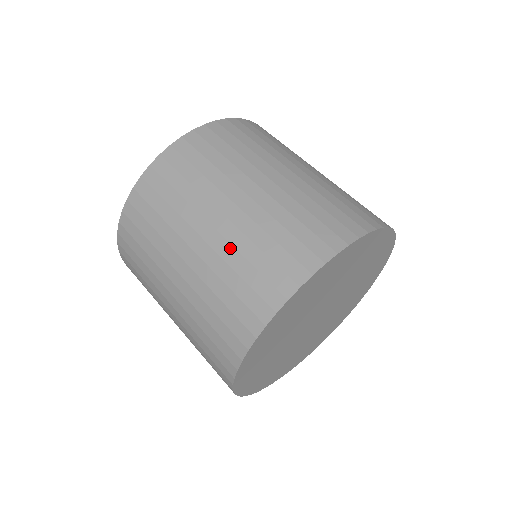
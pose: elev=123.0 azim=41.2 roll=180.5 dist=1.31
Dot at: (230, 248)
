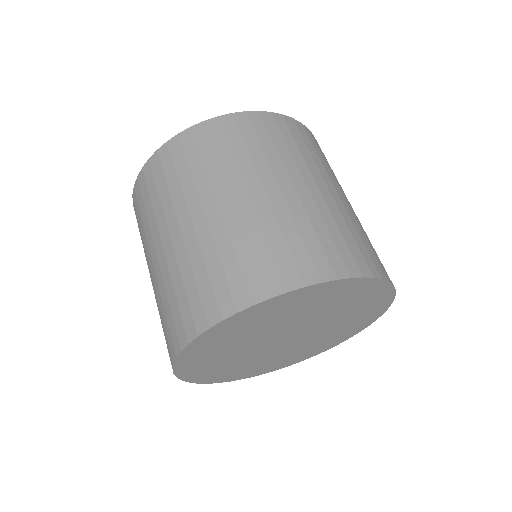
Dot at: (176, 266)
